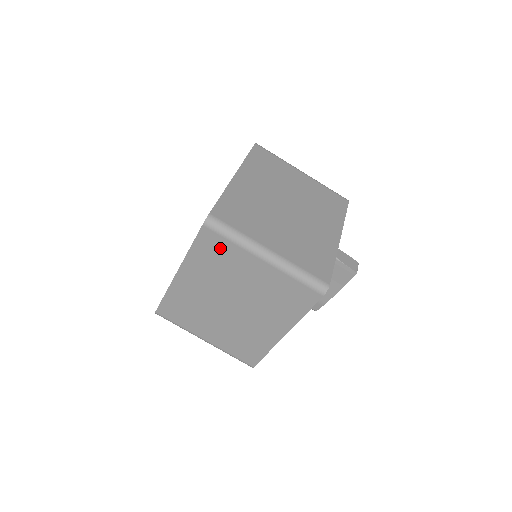
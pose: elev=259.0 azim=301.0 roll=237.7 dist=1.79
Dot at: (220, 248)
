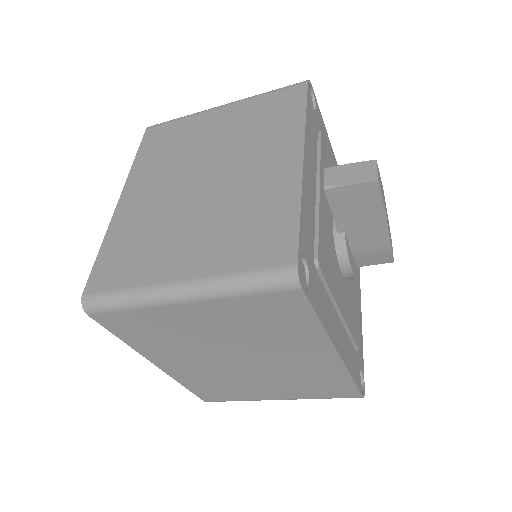
Dot at: (136, 322)
